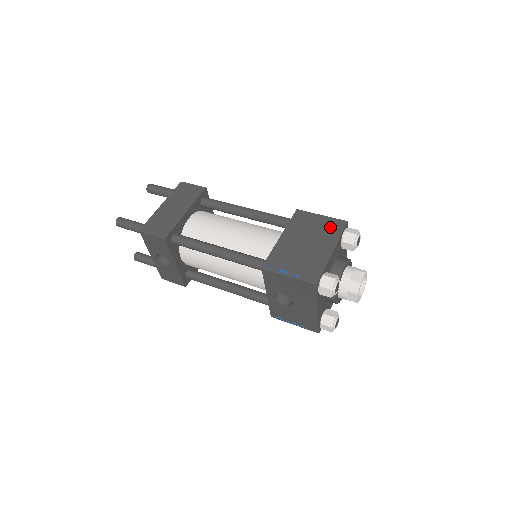
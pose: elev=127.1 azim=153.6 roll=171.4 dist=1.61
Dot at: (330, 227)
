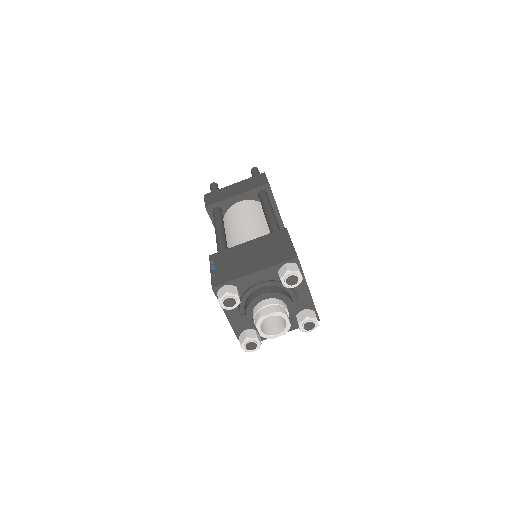
Dot at: (281, 254)
